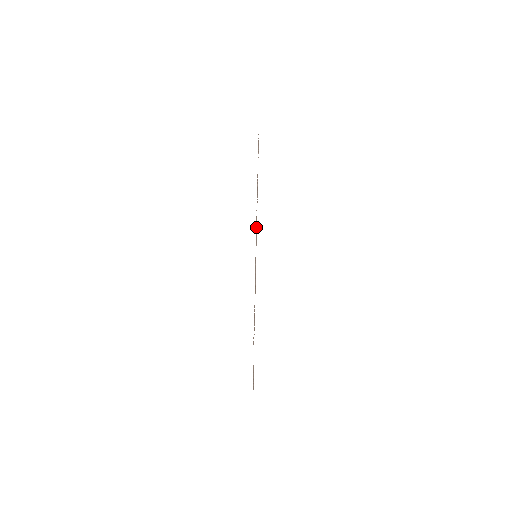
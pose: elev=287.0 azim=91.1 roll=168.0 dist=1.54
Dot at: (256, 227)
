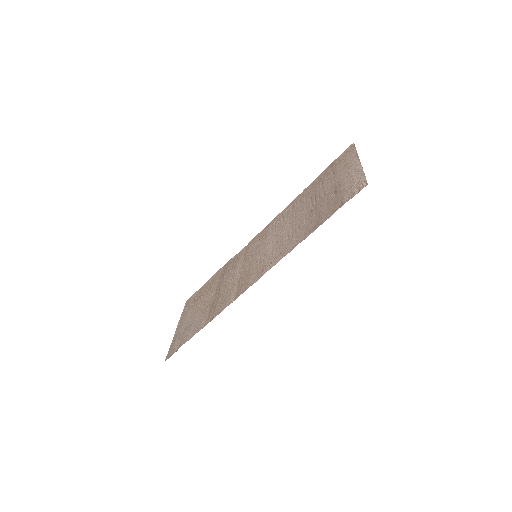
Dot at: (268, 255)
